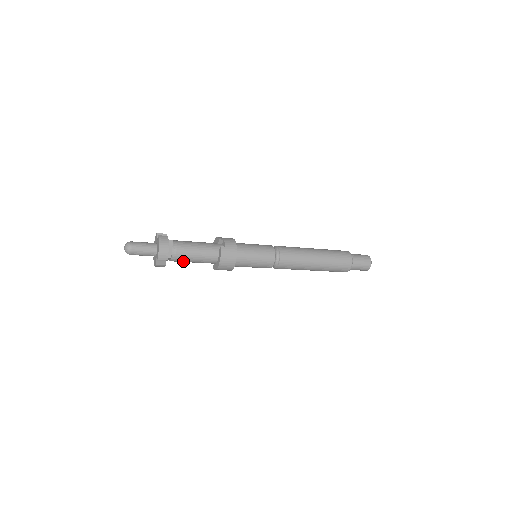
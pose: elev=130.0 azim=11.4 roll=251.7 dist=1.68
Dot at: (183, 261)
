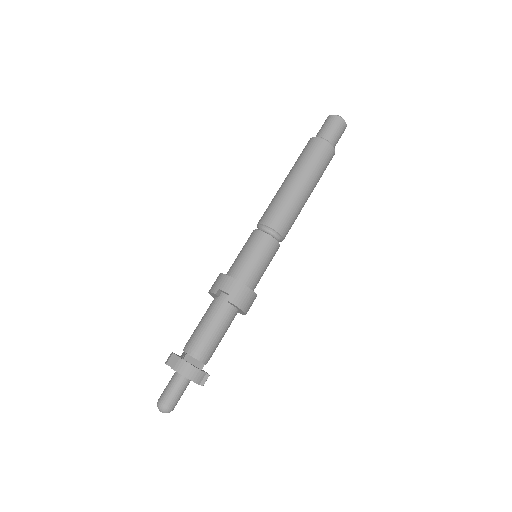
Dot at: occluded
